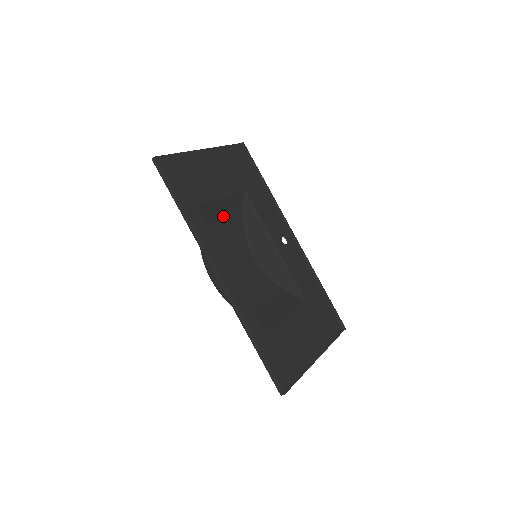
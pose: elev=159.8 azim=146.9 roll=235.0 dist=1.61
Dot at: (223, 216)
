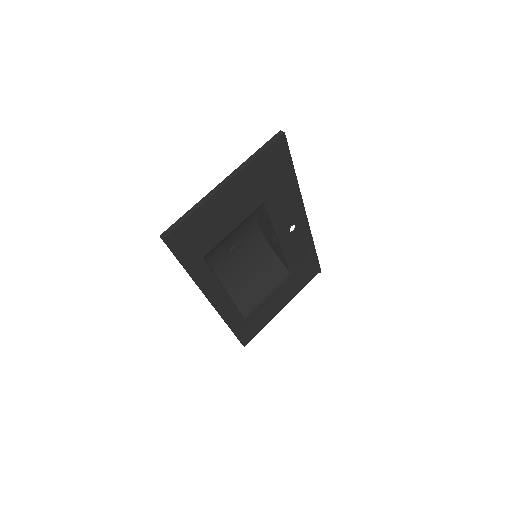
Dot at: (232, 231)
